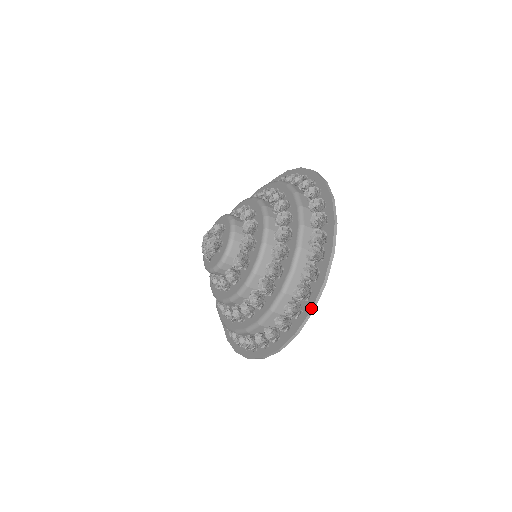
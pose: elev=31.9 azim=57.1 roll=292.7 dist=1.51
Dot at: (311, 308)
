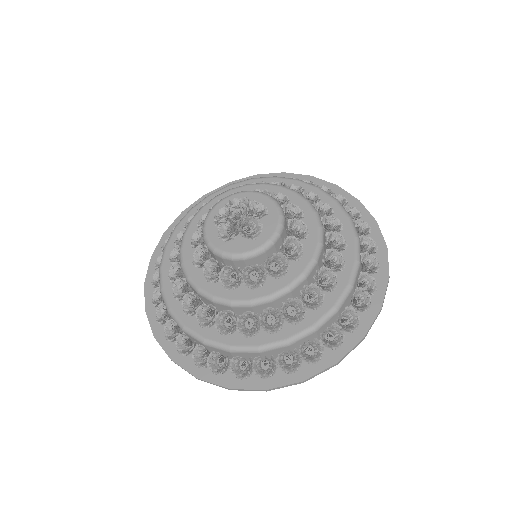
Dot at: (338, 361)
